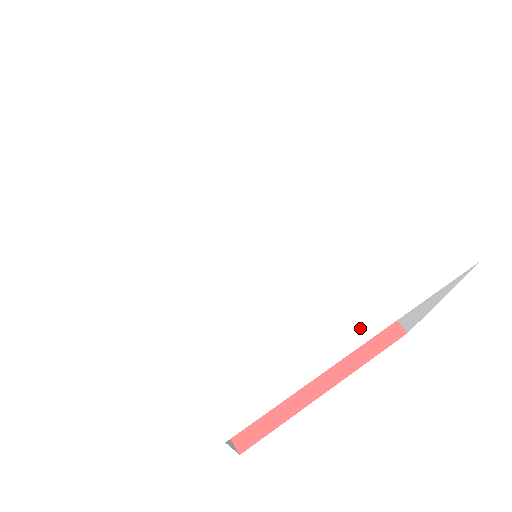
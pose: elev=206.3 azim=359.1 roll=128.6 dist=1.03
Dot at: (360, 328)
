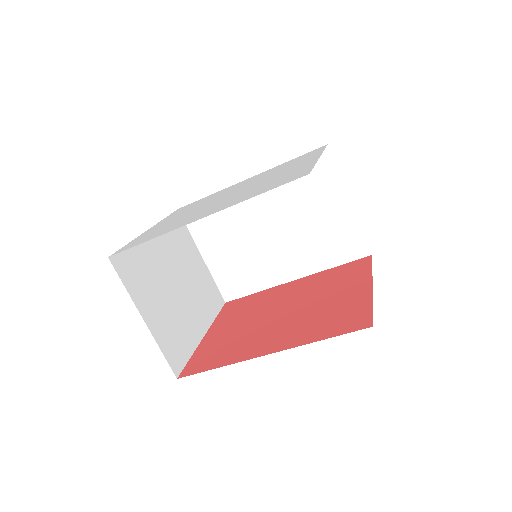
Dot at: (313, 159)
